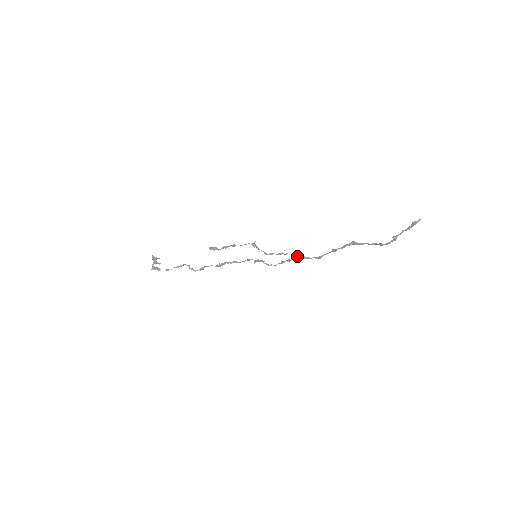
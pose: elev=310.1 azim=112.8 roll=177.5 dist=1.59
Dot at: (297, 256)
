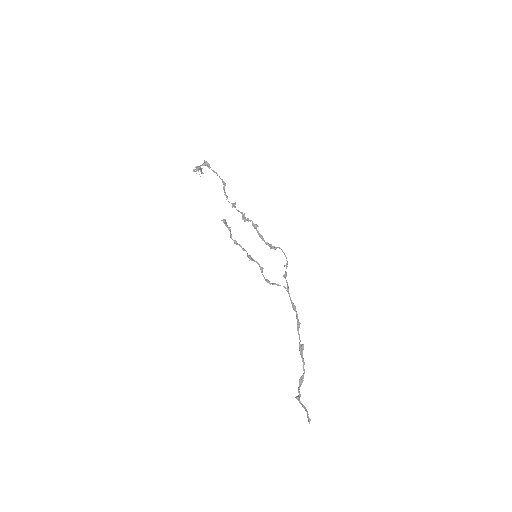
Dot at: (285, 287)
